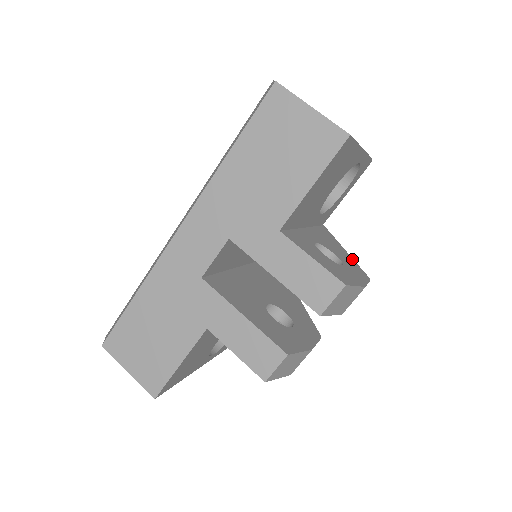
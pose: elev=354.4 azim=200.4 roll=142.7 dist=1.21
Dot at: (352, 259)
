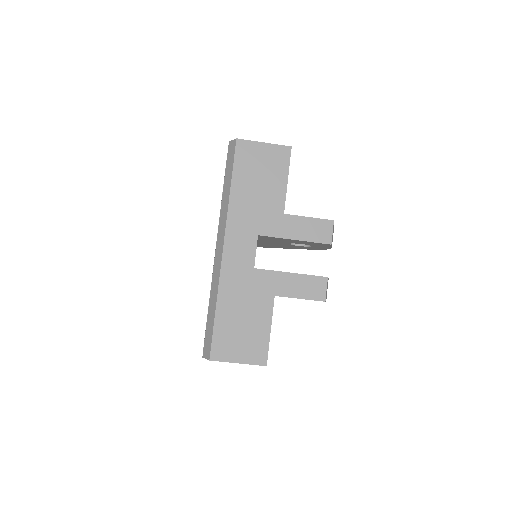
Dot at: occluded
